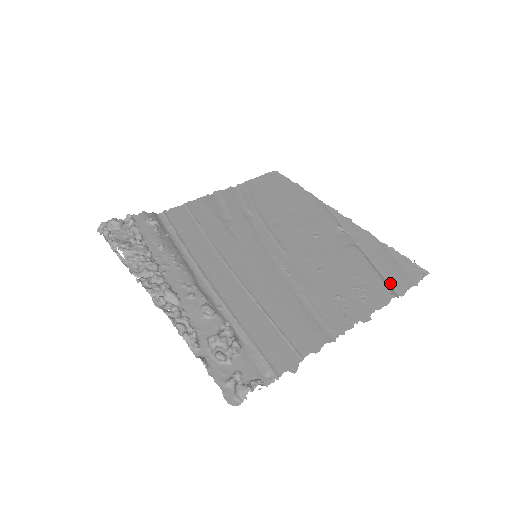
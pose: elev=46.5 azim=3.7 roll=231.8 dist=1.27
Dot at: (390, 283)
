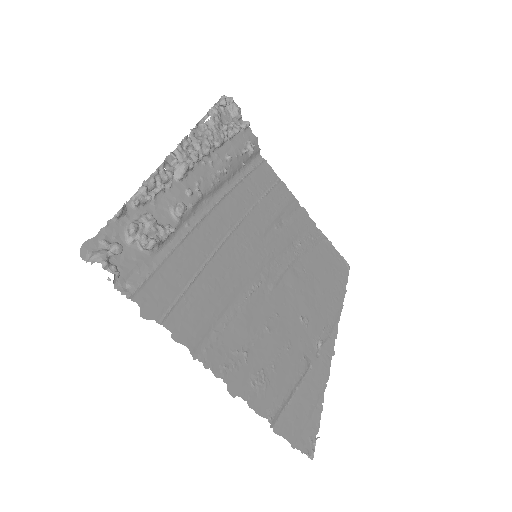
Dot at: (283, 414)
